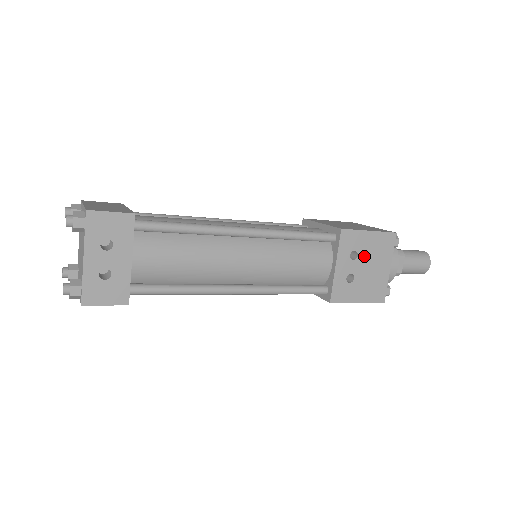
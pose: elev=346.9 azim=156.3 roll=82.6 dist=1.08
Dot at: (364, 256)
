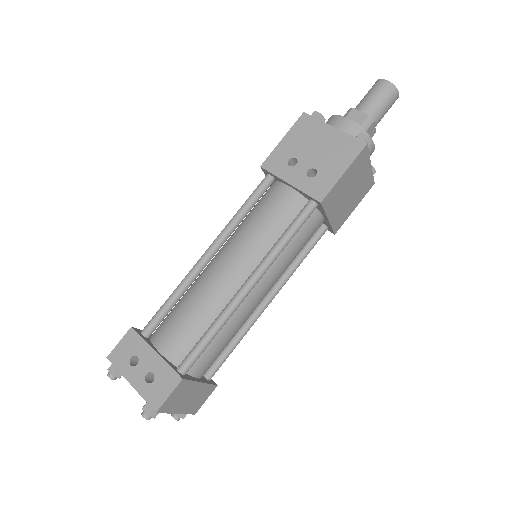
Dot at: (301, 152)
